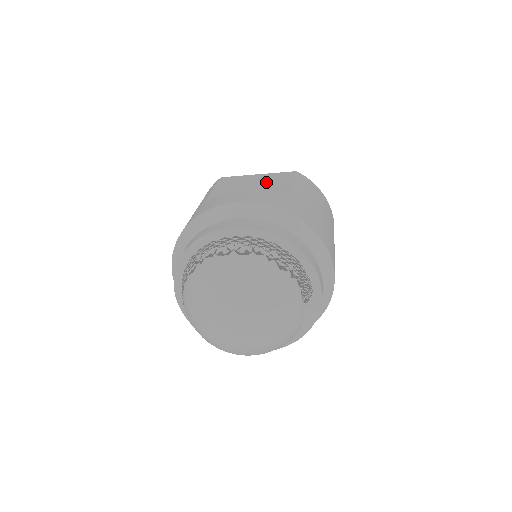
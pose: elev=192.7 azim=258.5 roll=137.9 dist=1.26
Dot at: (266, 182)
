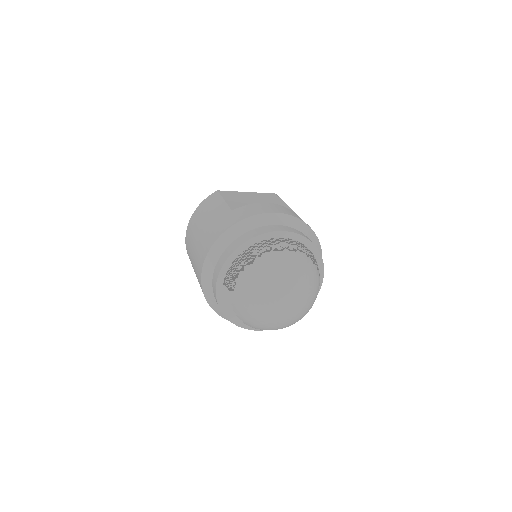
Dot at: (262, 199)
